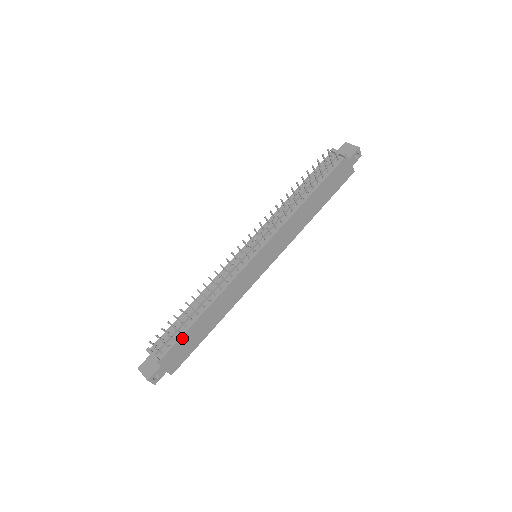
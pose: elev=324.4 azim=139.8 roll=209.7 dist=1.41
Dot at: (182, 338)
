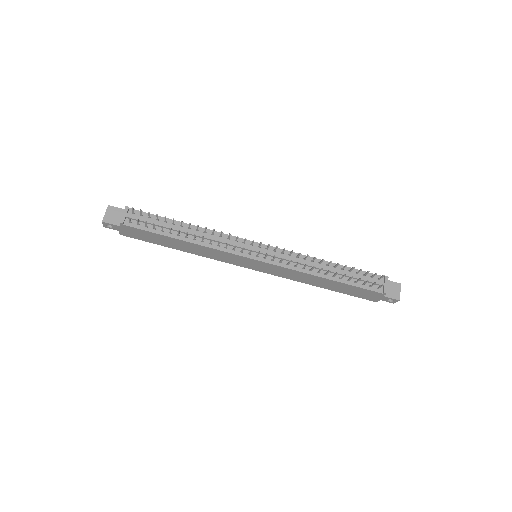
Dot at: (151, 233)
